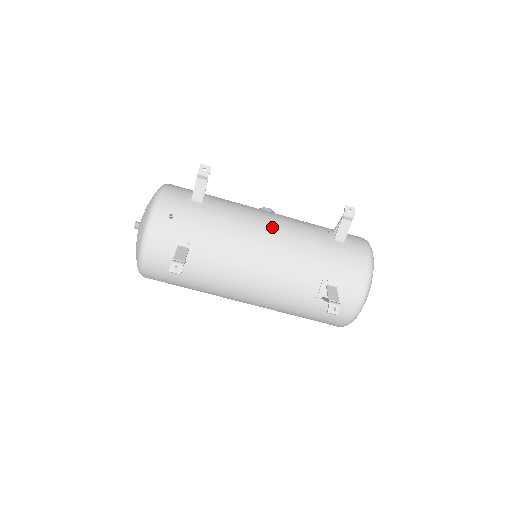
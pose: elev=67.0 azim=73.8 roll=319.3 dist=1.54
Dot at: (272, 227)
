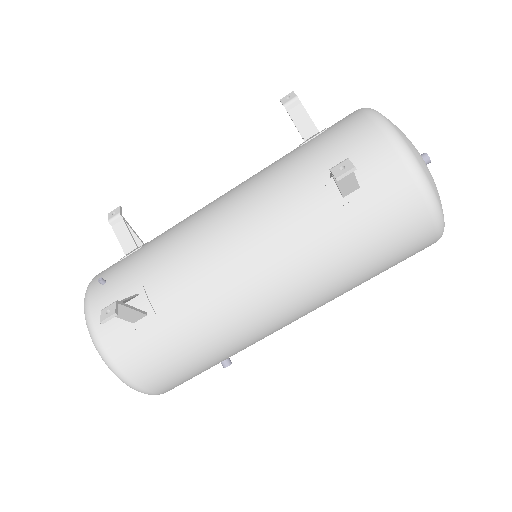
Dot at: (223, 196)
